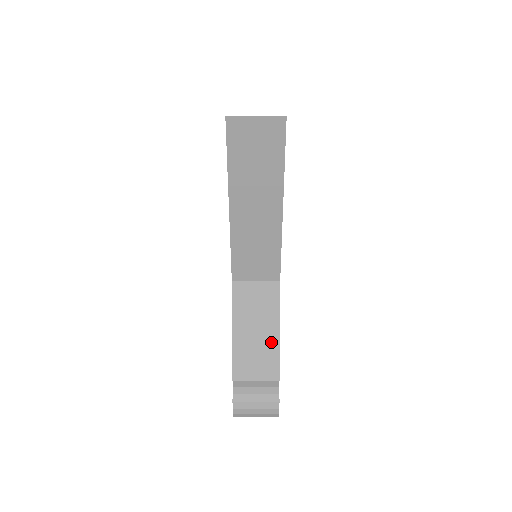
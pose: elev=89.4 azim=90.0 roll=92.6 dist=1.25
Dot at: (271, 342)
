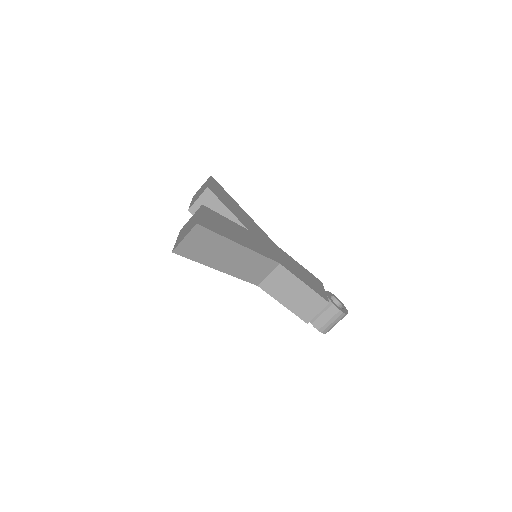
Dot at: (306, 292)
